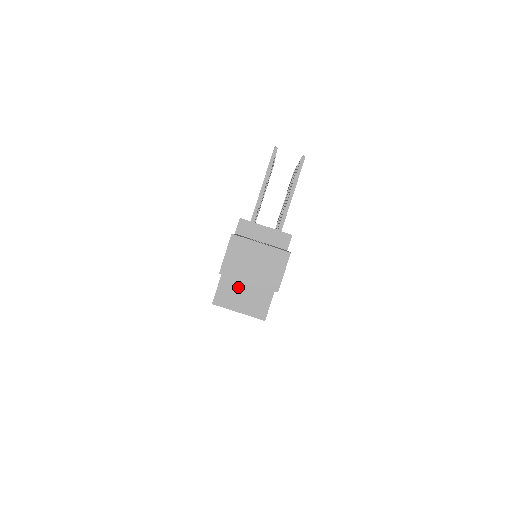
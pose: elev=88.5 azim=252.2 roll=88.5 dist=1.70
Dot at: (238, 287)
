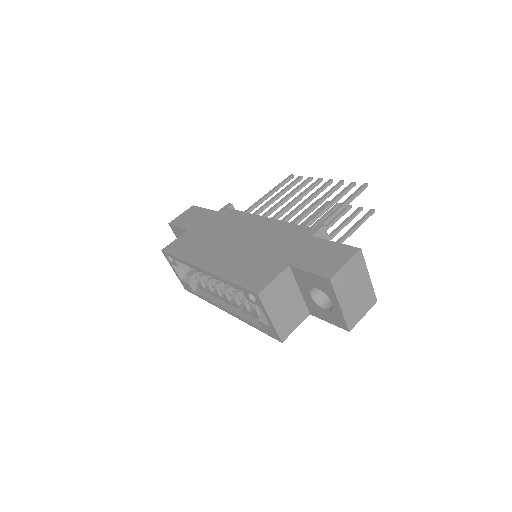
Dot at: (287, 293)
